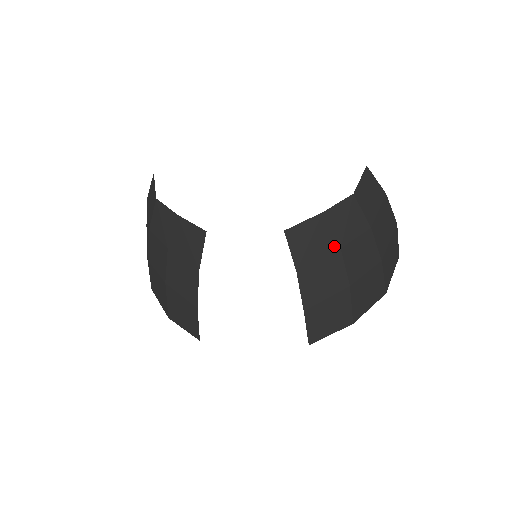
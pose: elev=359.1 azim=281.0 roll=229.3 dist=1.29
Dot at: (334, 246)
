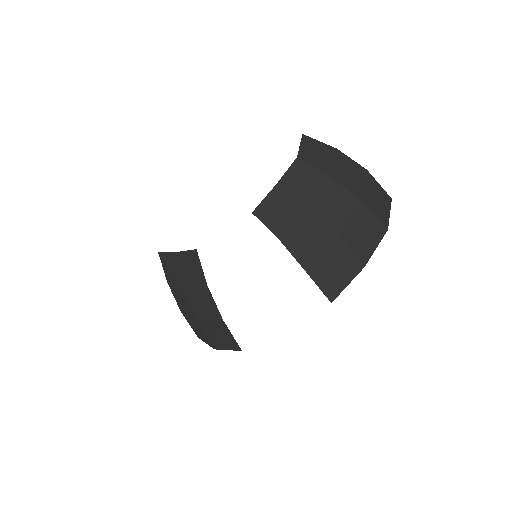
Dot at: (303, 205)
